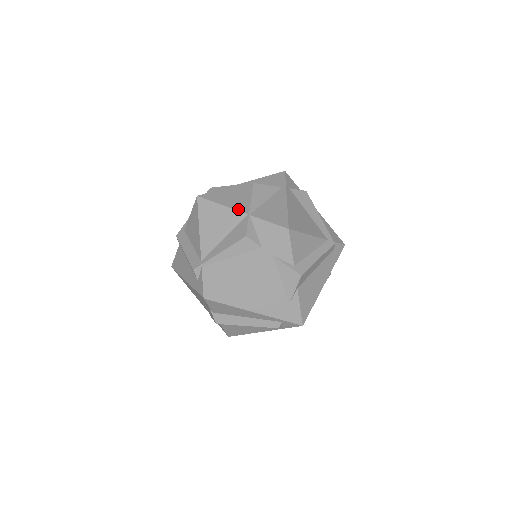
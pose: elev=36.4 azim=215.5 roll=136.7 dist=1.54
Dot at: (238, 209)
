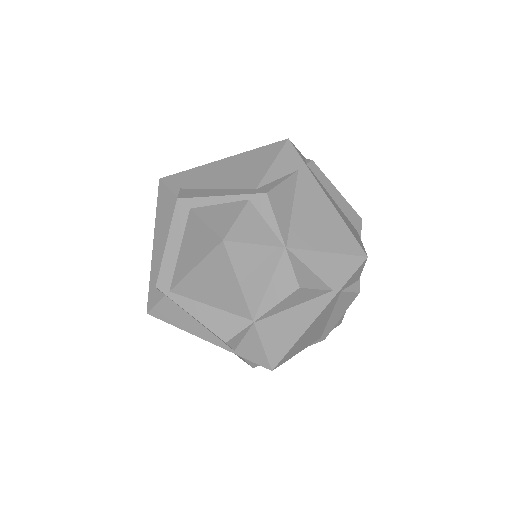
Dot at: (250, 304)
